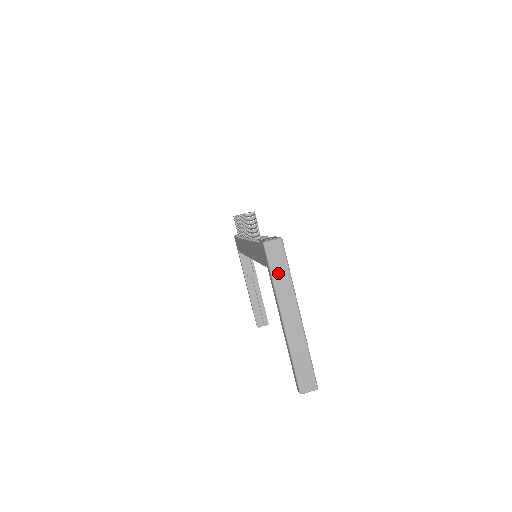
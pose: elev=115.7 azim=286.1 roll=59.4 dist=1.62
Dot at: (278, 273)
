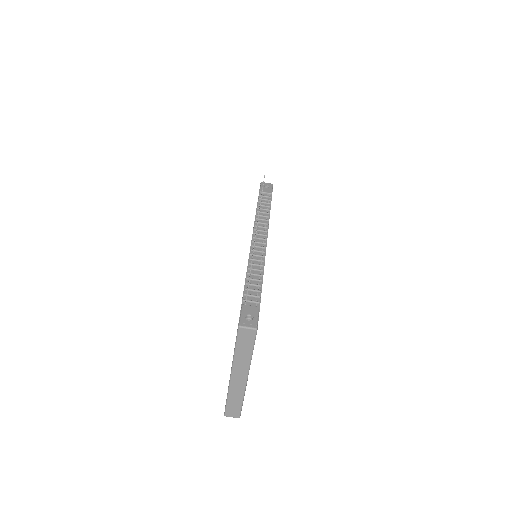
Dot at: (242, 349)
